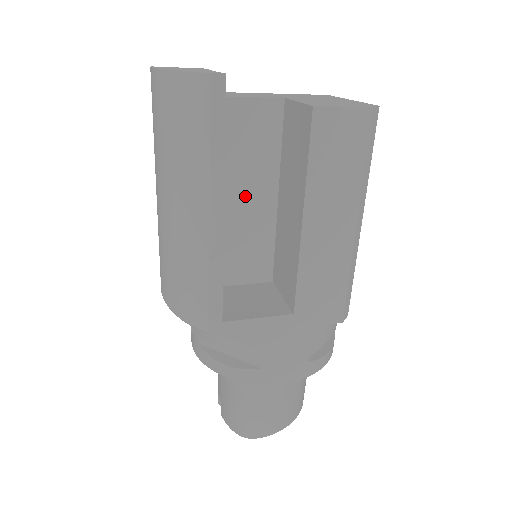
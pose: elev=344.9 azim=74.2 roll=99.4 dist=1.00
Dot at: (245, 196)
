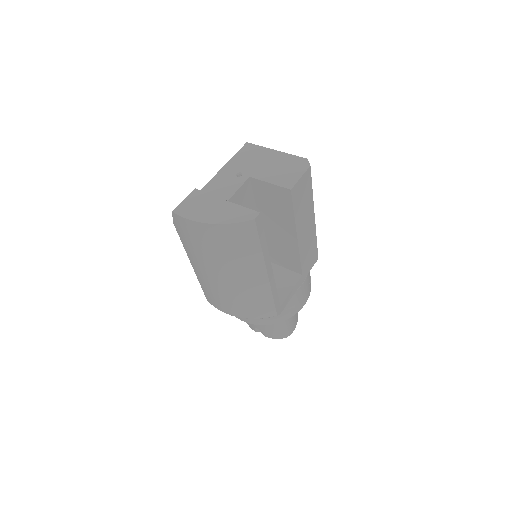
Dot at: occluded
